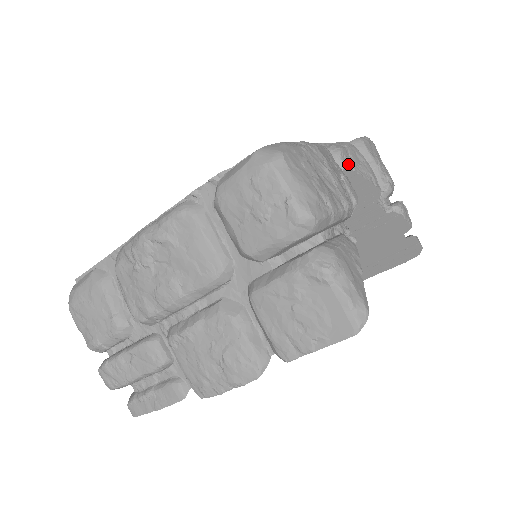
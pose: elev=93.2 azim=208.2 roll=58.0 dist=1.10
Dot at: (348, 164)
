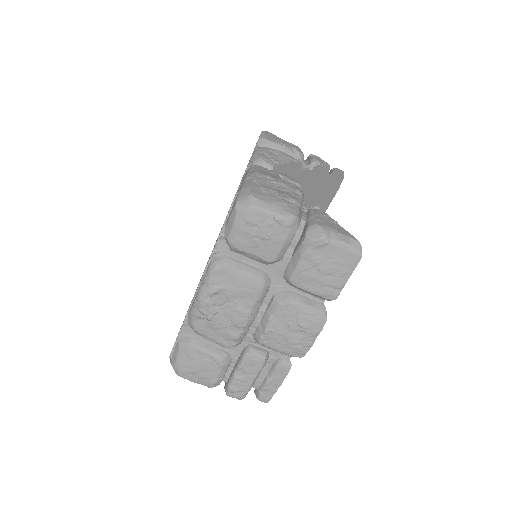
Dot at: (272, 163)
